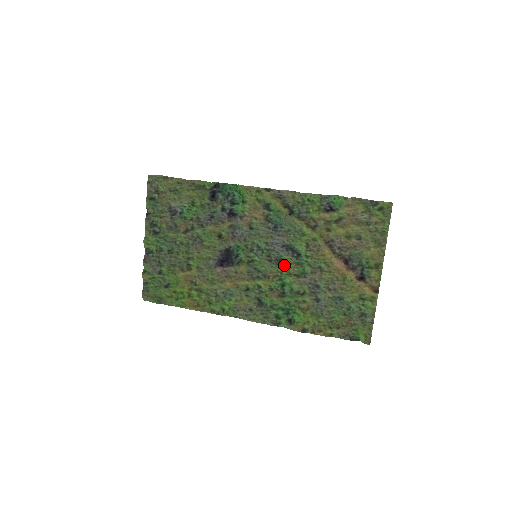
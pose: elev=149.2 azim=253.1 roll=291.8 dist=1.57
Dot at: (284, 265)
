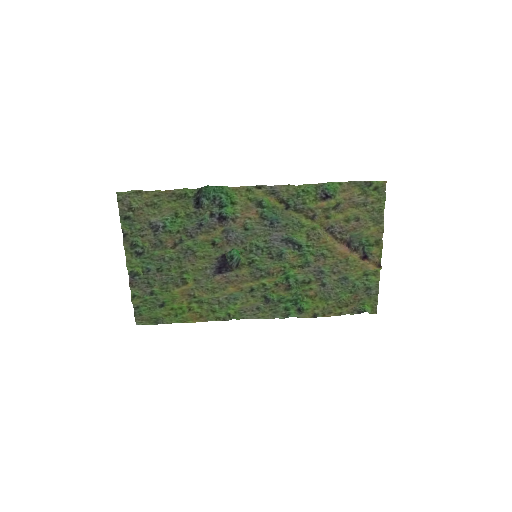
Dot at: (287, 259)
